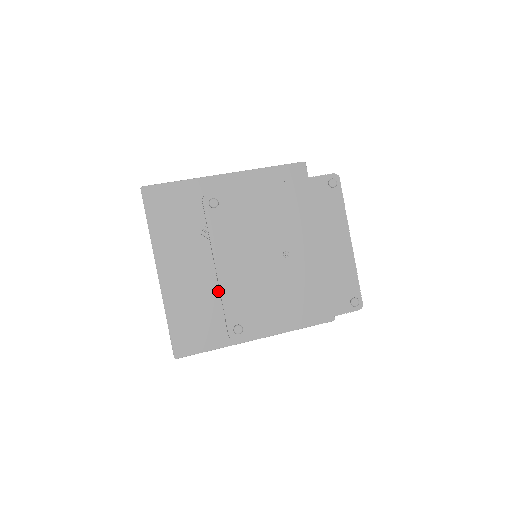
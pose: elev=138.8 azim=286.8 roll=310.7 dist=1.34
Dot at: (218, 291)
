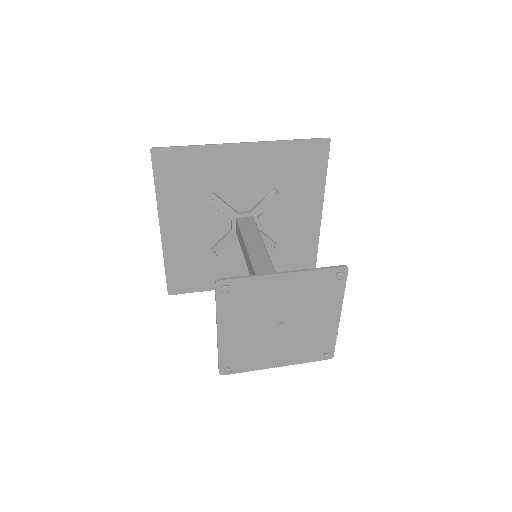
Dot at: (215, 250)
